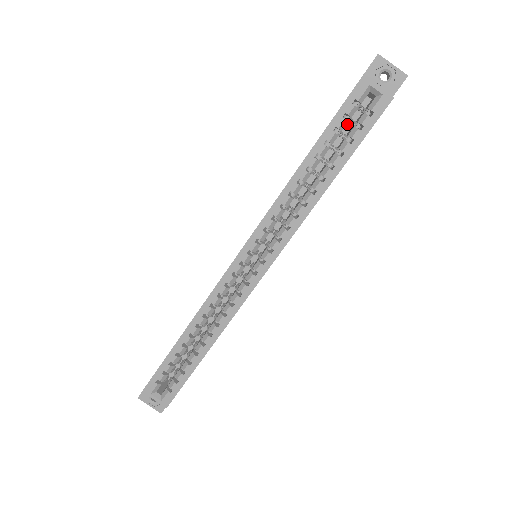
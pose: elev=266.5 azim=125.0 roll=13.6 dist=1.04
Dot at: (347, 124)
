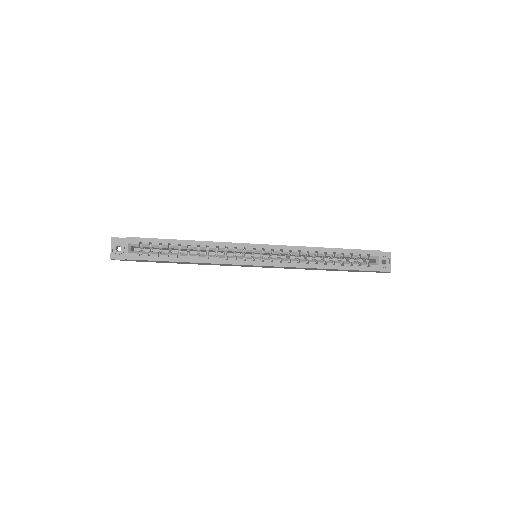
Dot at: (351, 260)
